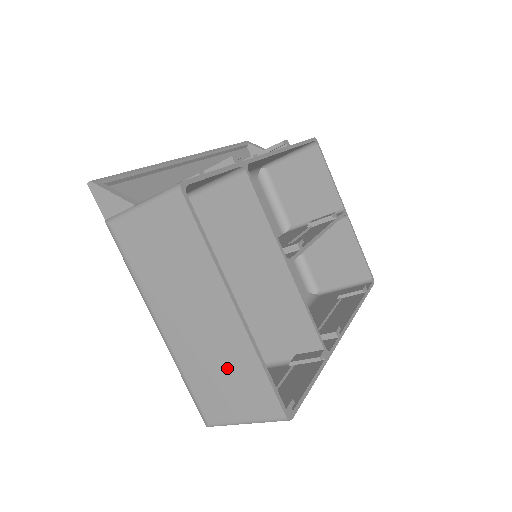
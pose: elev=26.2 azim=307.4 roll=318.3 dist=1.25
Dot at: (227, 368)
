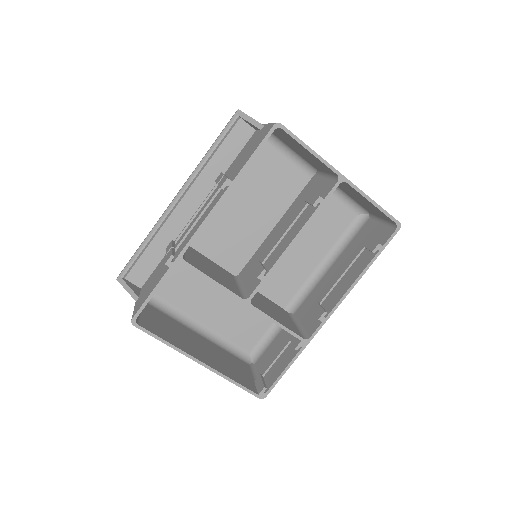
Dot at: occluded
